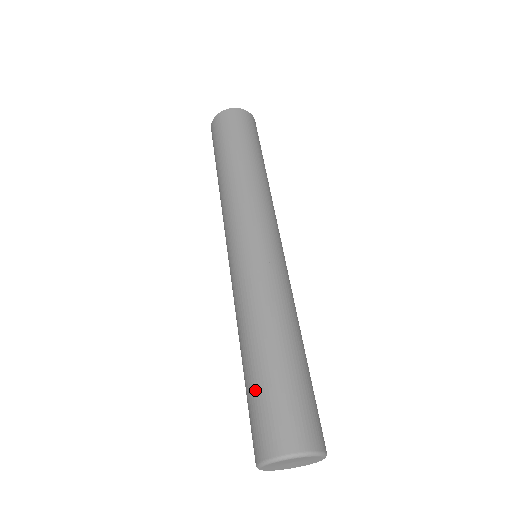
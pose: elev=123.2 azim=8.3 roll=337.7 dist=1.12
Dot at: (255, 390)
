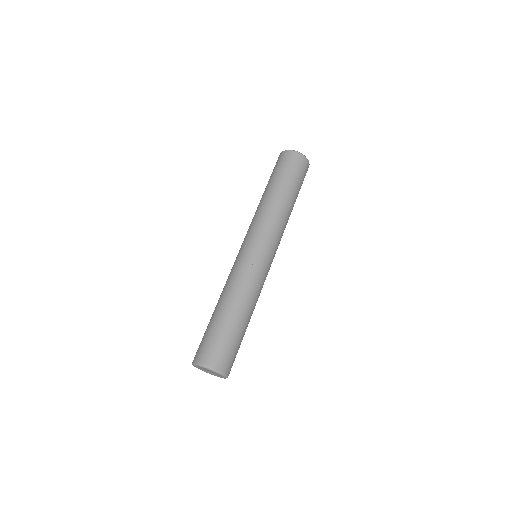
Dot at: (206, 329)
